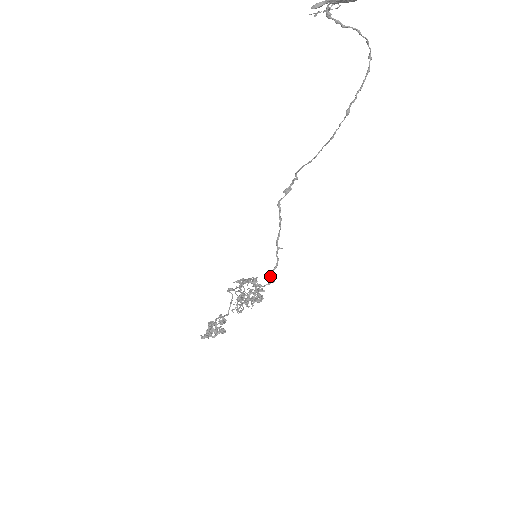
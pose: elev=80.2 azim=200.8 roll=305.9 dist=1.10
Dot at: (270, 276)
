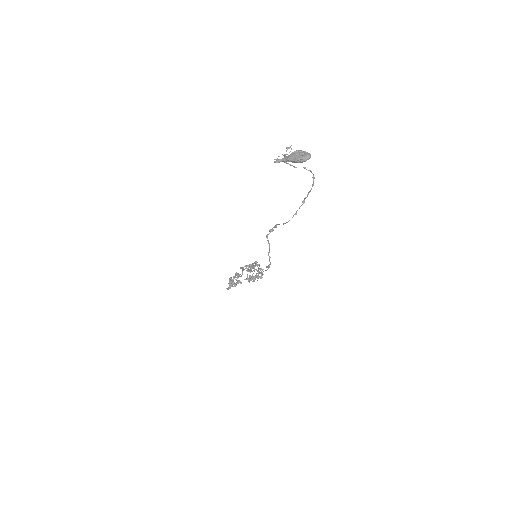
Dot at: occluded
